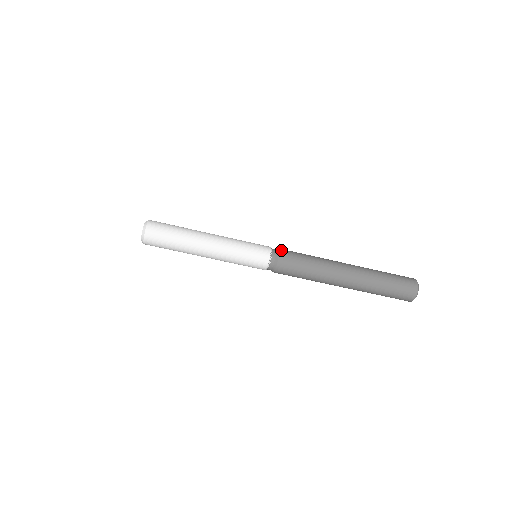
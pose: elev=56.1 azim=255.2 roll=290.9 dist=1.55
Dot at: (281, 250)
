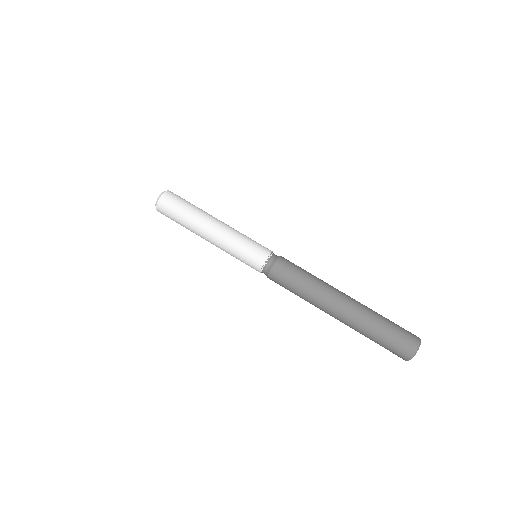
Dot at: occluded
